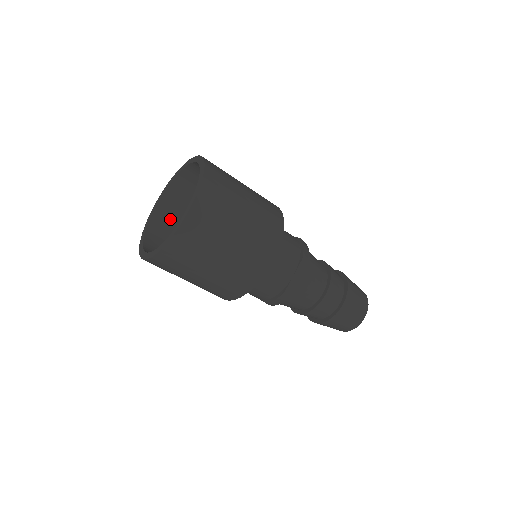
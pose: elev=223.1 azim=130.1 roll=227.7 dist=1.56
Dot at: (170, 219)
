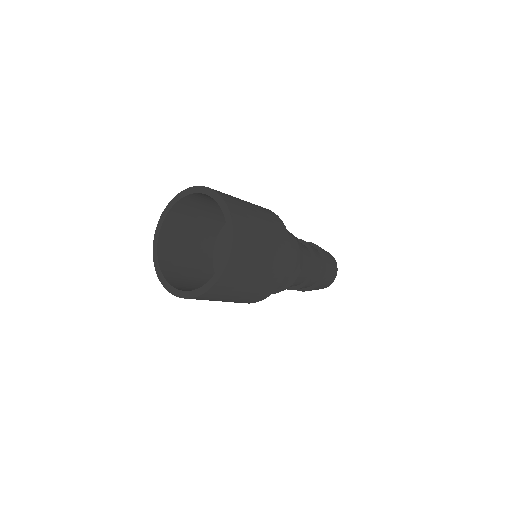
Dot at: (176, 228)
